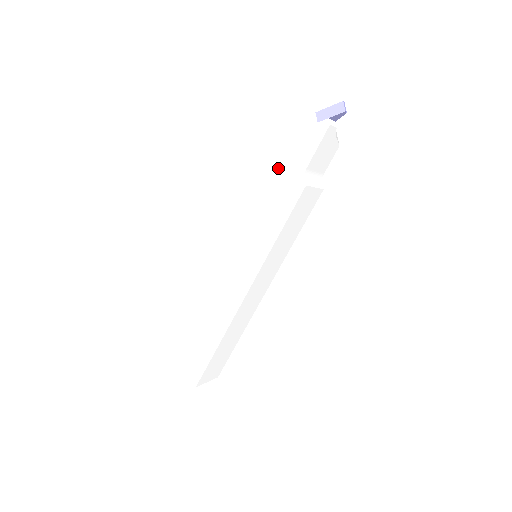
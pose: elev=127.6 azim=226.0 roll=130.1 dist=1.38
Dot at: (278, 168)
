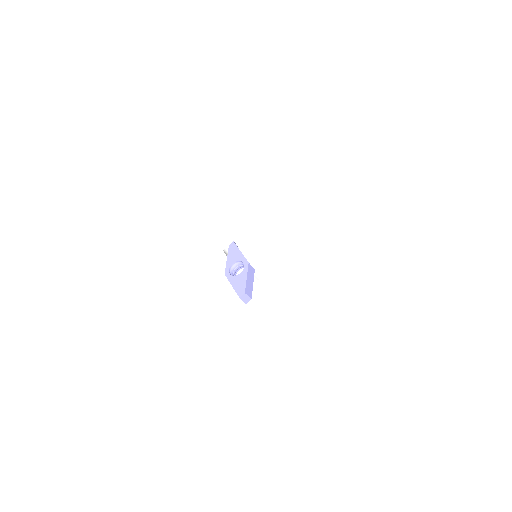
Dot at: occluded
